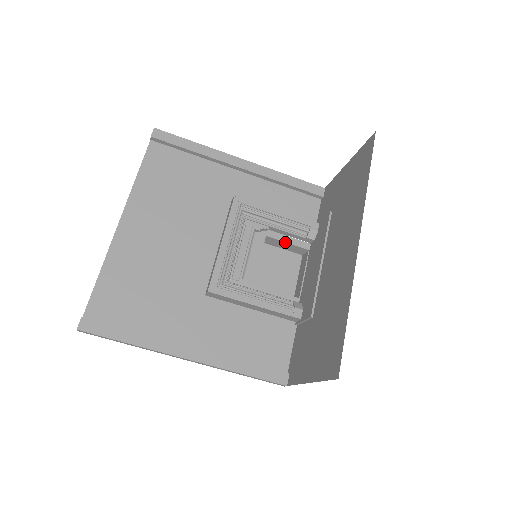
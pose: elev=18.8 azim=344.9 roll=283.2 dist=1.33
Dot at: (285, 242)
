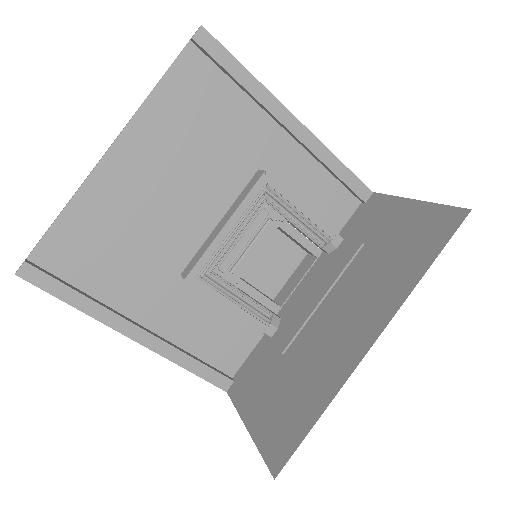
Dot at: (296, 240)
